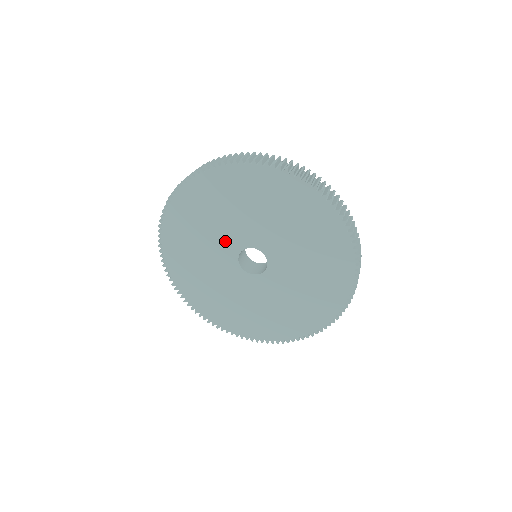
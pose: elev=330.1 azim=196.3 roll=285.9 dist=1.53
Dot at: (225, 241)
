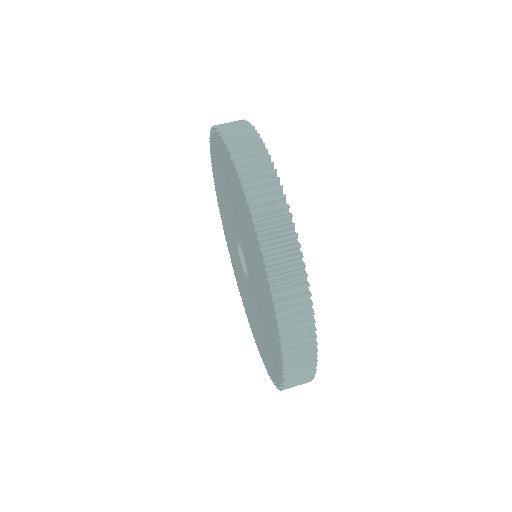
Dot at: (242, 237)
